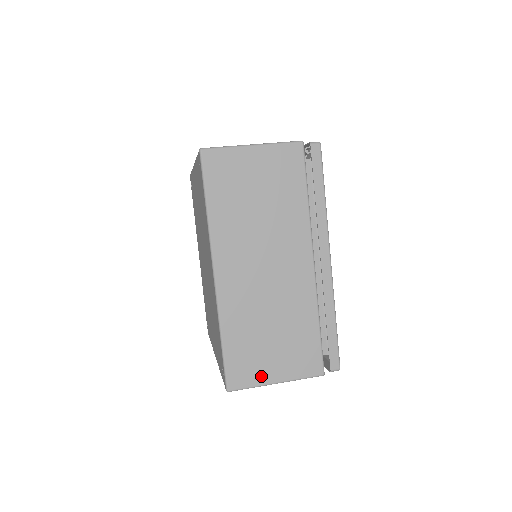
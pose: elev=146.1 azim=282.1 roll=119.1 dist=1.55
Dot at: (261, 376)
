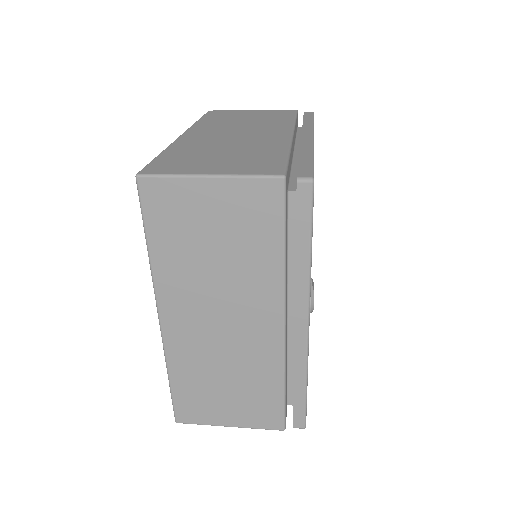
Dot at: (190, 170)
